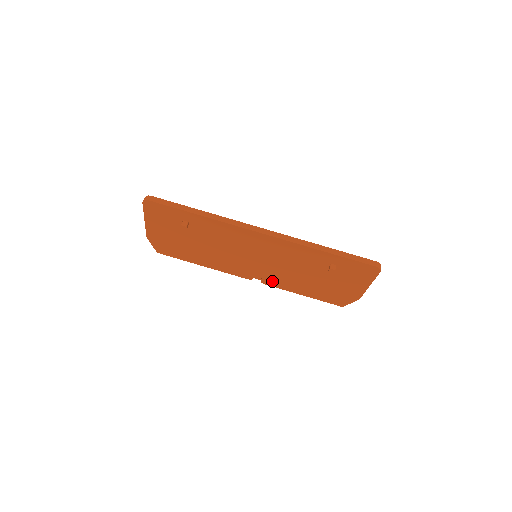
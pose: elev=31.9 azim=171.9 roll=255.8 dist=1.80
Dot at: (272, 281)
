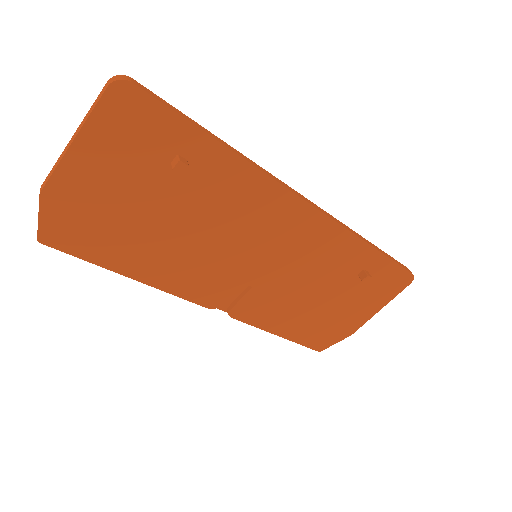
Dot at: (249, 310)
